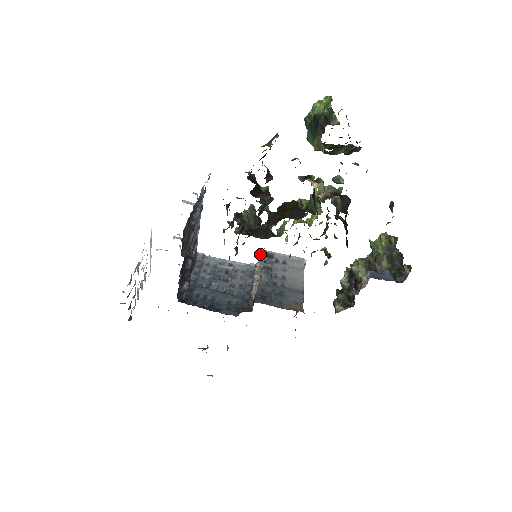
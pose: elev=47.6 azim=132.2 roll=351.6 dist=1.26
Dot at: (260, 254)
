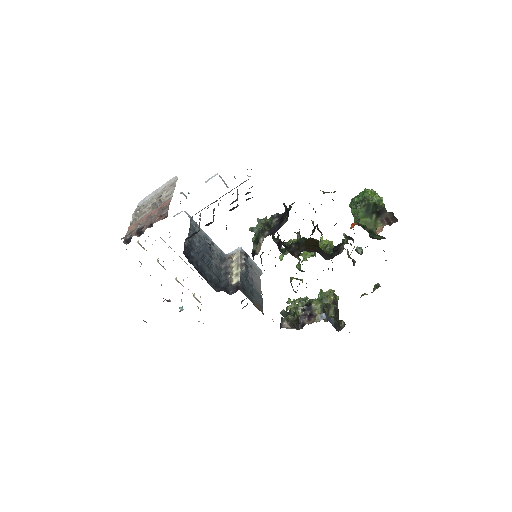
Dot at: (238, 249)
